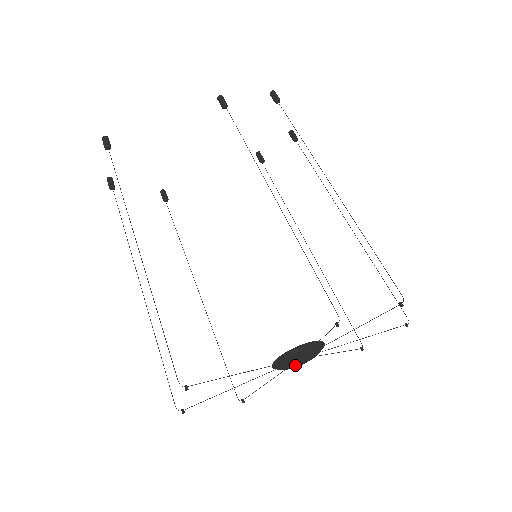
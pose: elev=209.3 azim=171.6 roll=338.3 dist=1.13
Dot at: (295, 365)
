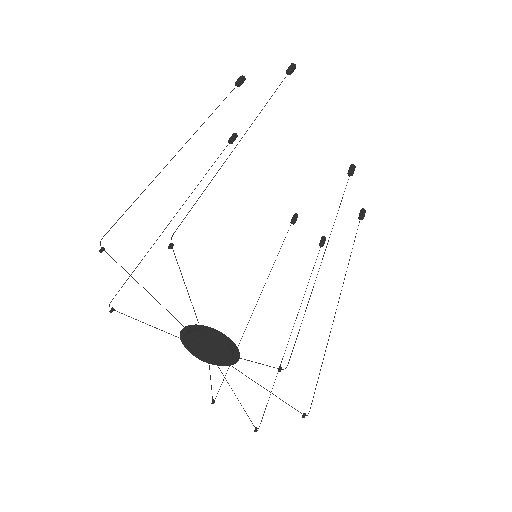
Dot at: (192, 347)
